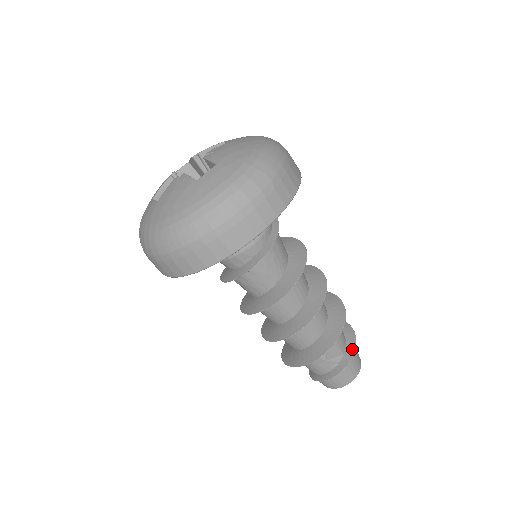
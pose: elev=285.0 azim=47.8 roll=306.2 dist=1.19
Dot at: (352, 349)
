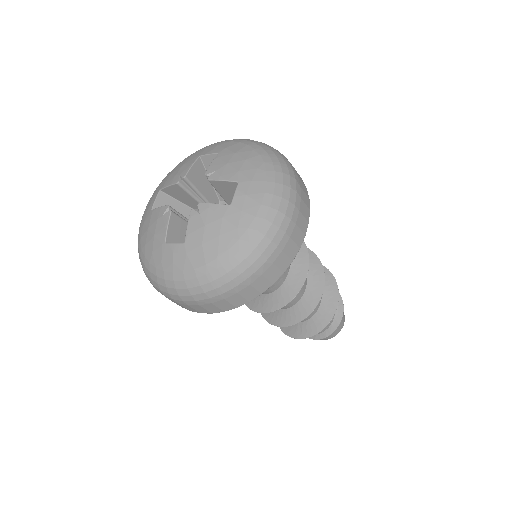
Dot at: (339, 298)
